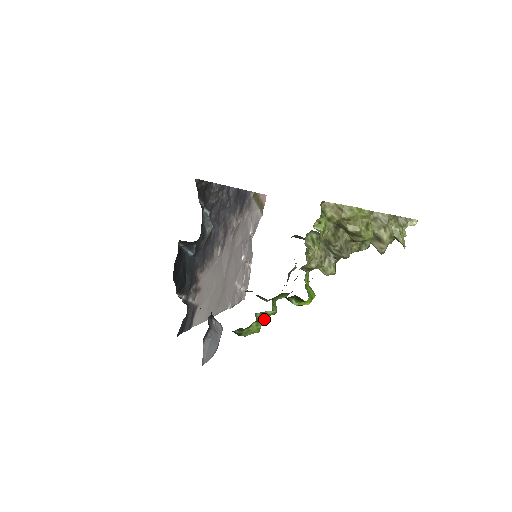
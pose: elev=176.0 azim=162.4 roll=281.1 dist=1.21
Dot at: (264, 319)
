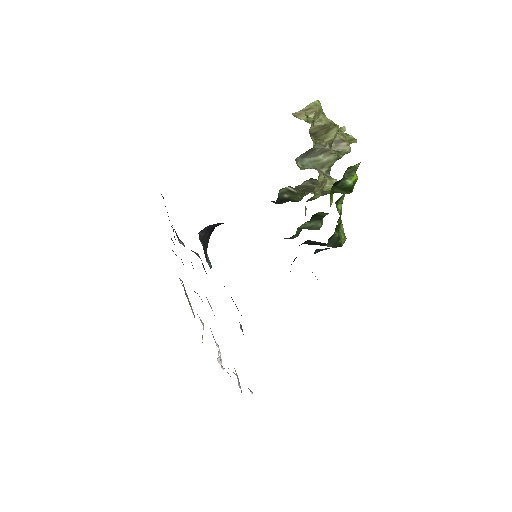
Dot at: (340, 219)
